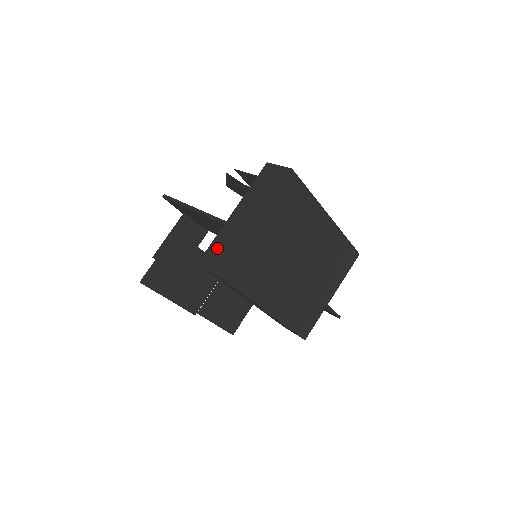
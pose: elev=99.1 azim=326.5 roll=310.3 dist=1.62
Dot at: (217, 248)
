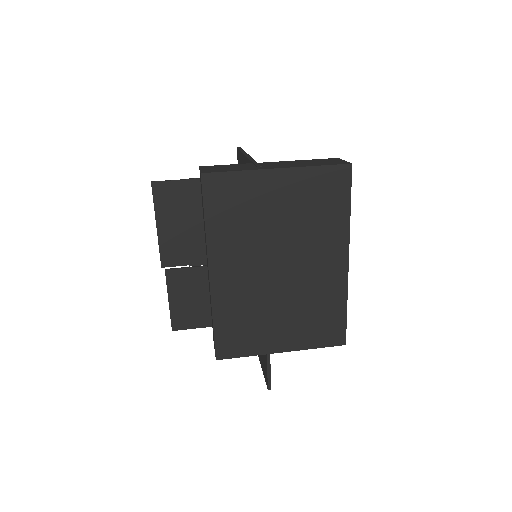
Dot at: (227, 166)
